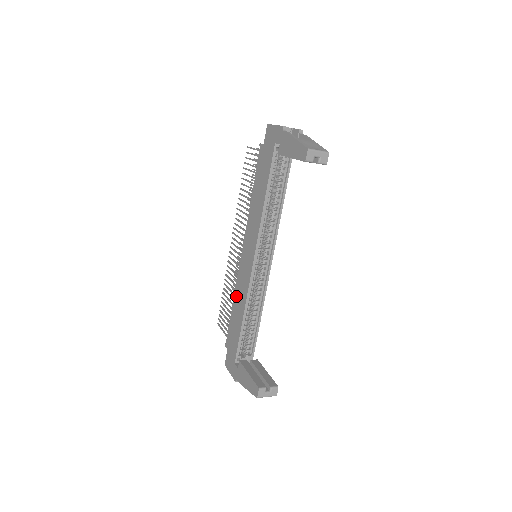
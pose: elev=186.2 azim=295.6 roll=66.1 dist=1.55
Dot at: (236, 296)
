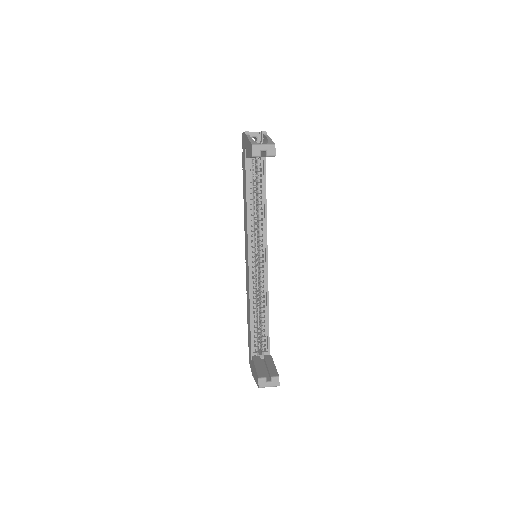
Dot at: (247, 296)
